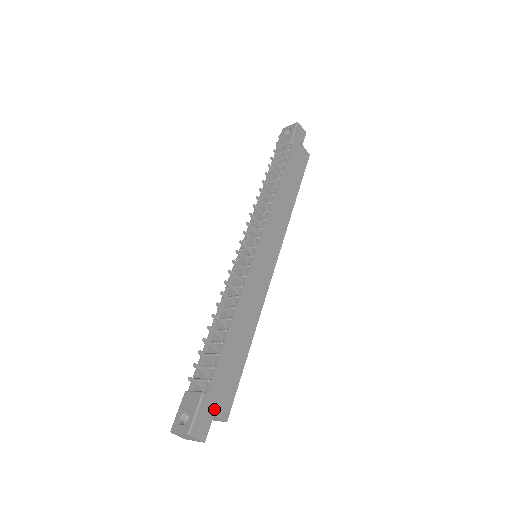
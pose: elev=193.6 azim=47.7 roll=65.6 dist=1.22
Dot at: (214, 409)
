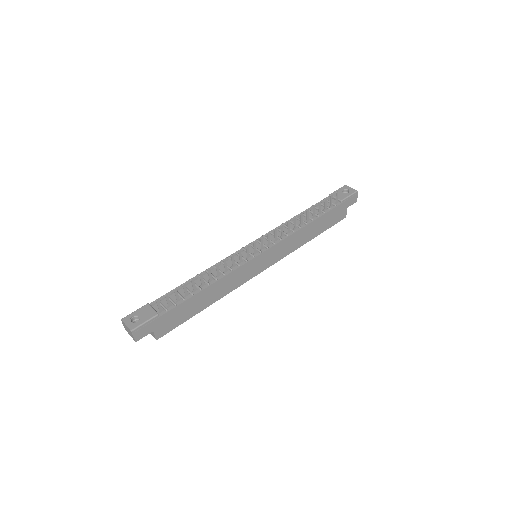
Dot at: (156, 328)
